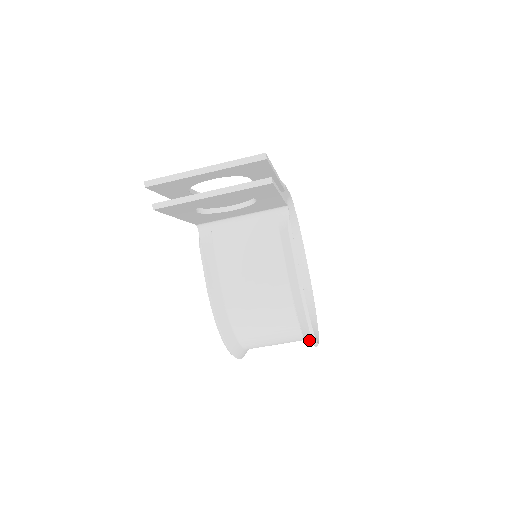
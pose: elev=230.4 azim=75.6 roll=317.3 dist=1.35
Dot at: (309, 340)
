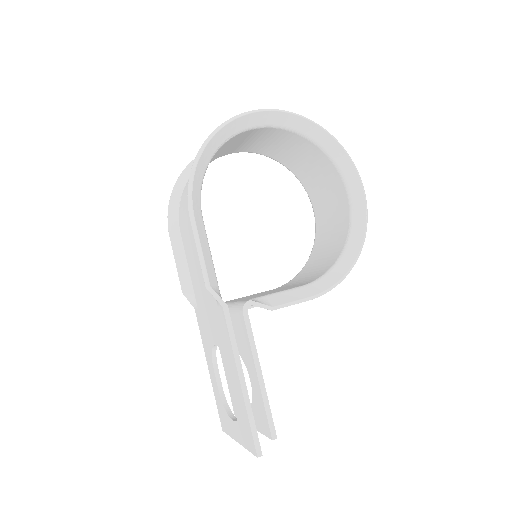
Dot at: (360, 231)
